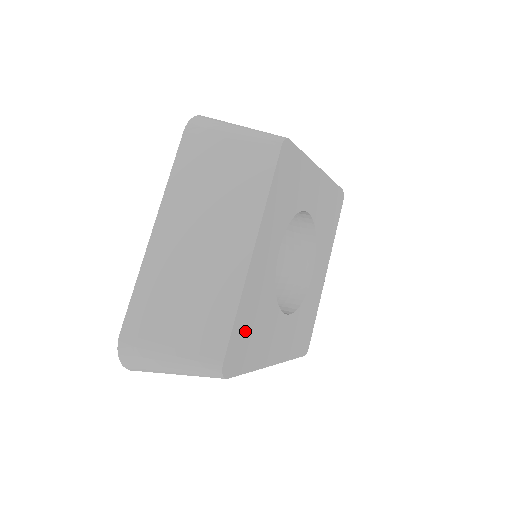
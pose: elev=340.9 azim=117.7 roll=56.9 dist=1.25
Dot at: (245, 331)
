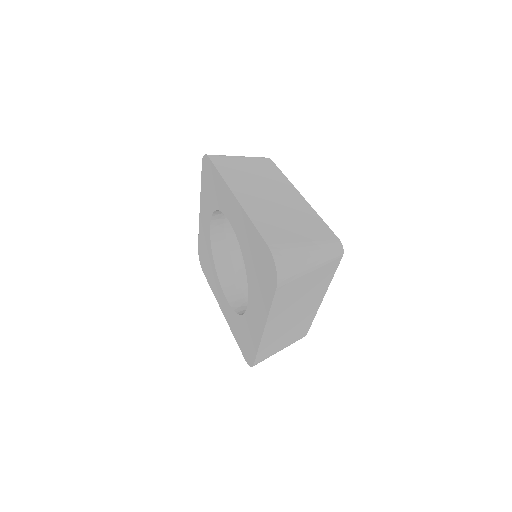
Dot at: occluded
